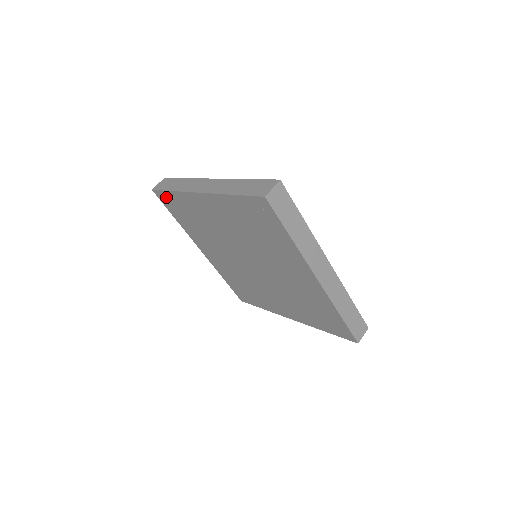
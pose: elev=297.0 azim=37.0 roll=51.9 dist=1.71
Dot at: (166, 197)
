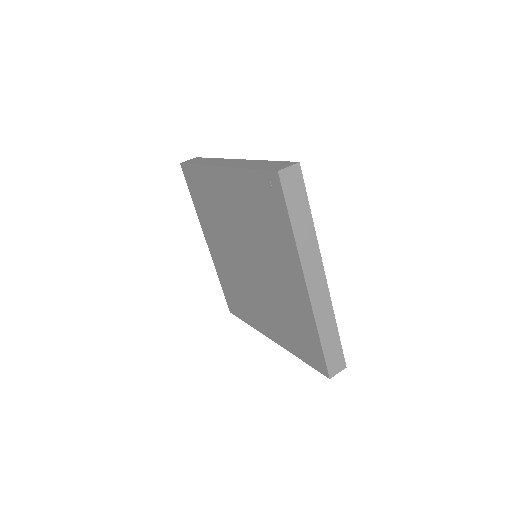
Dot at: (190, 172)
